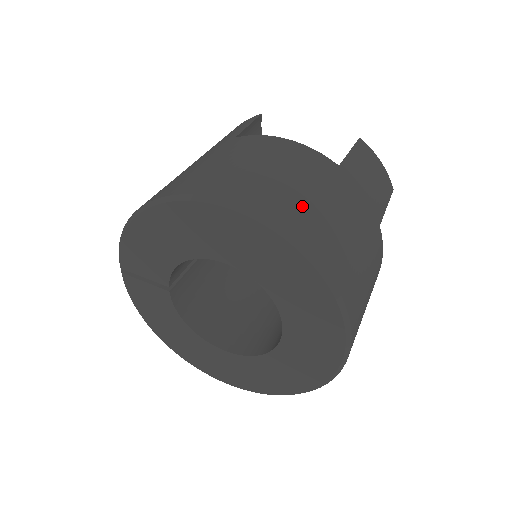
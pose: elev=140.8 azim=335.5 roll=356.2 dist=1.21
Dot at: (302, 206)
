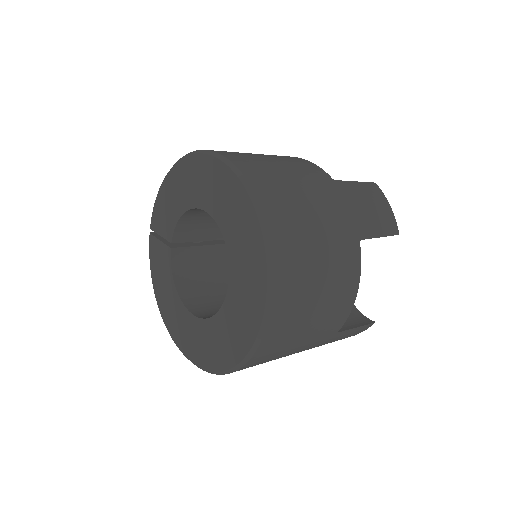
Dot at: (271, 173)
